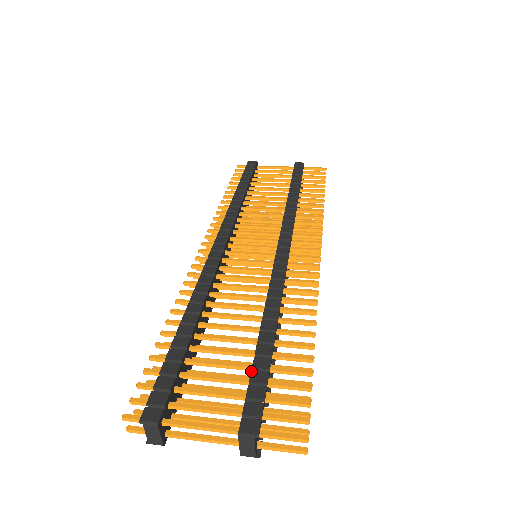
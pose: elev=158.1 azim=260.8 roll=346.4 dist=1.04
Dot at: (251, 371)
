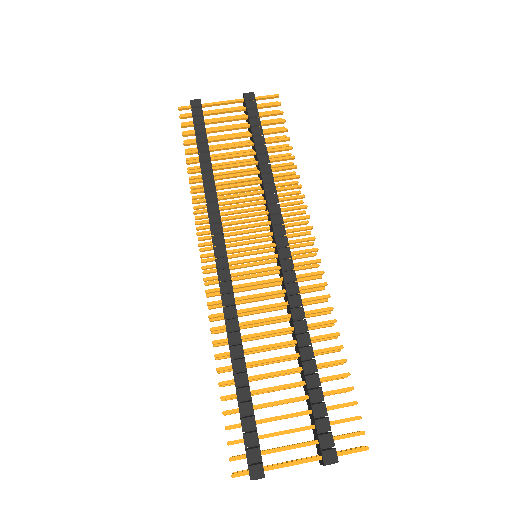
Dot at: (311, 406)
